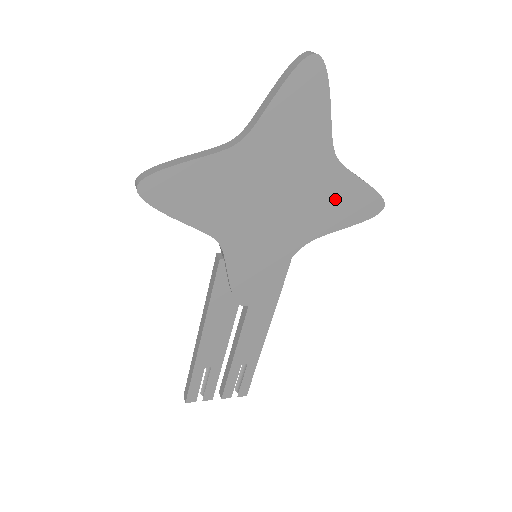
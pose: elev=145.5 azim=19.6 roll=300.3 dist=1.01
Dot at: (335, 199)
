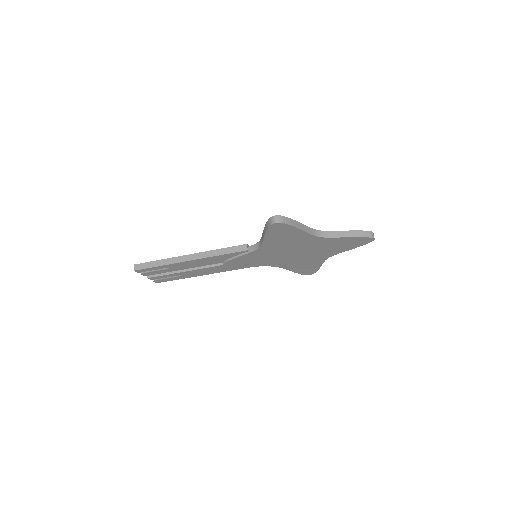
Dot at: (306, 264)
